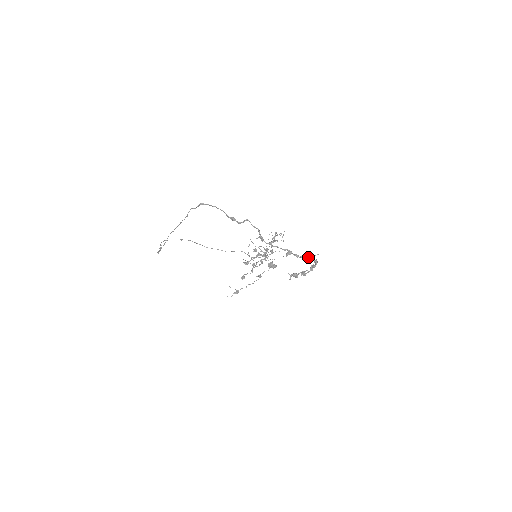
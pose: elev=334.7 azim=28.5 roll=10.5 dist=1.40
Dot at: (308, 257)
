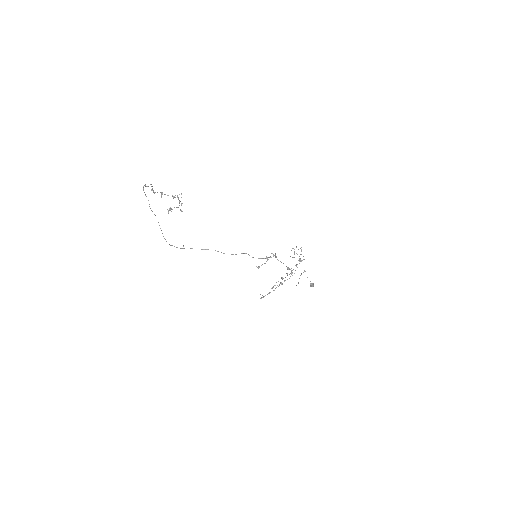
Dot at: occluded
